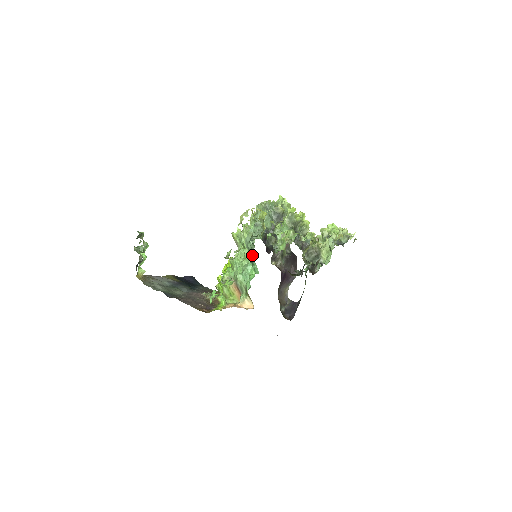
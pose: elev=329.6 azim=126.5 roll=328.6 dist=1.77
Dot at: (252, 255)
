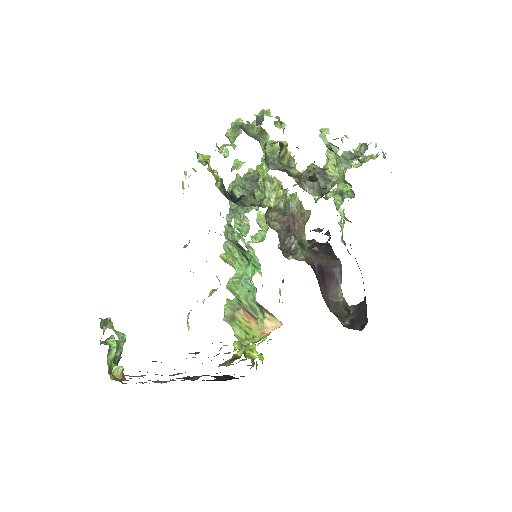
Dot at: (240, 247)
